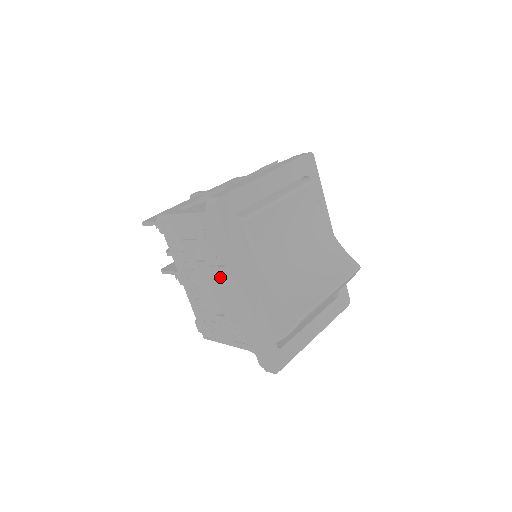
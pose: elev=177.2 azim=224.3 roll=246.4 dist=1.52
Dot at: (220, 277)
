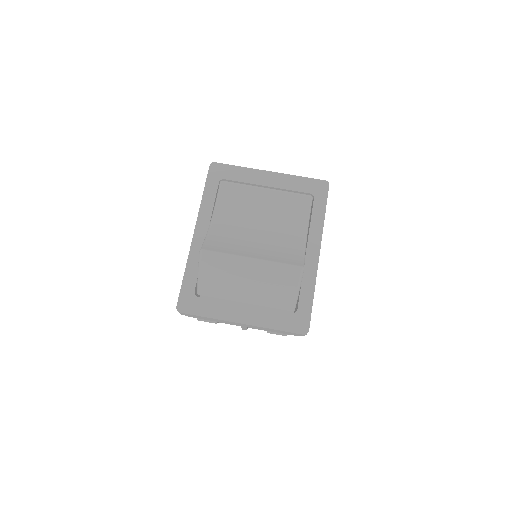
Dot at: occluded
